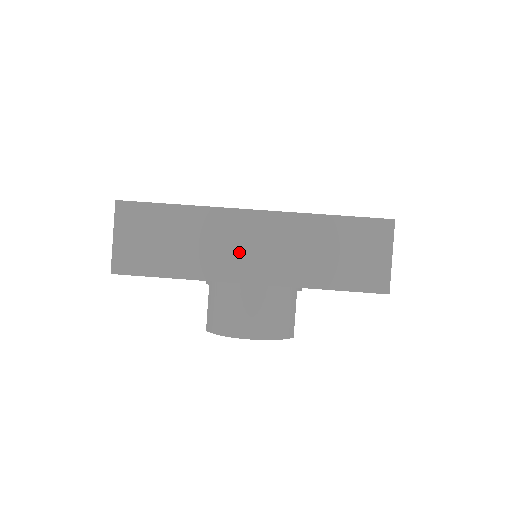
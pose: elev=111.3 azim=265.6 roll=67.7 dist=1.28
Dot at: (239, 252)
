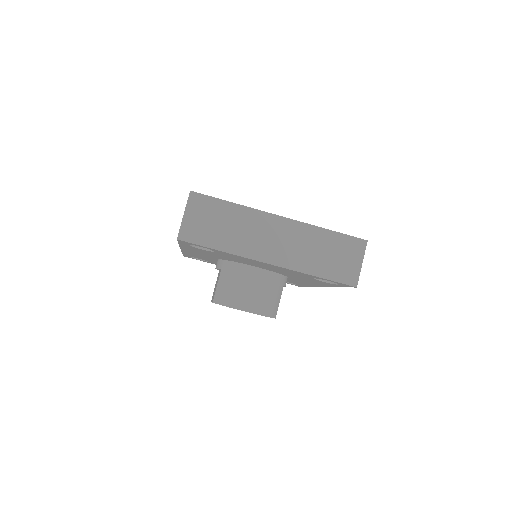
Dot at: (266, 242)
